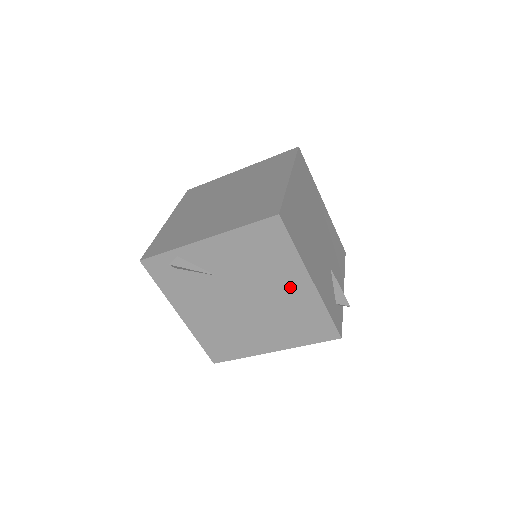
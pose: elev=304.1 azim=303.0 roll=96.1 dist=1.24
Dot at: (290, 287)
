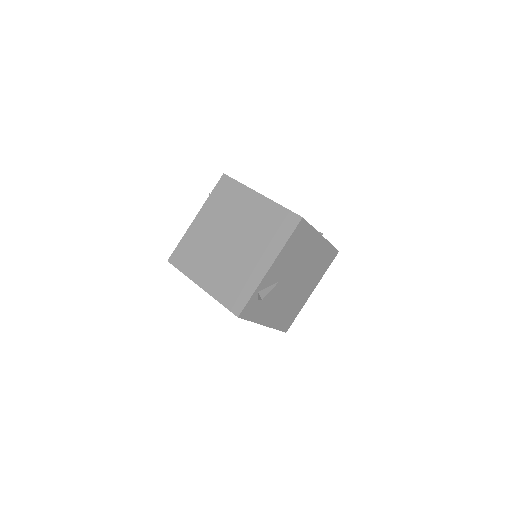
Dot at: (314, 250)
